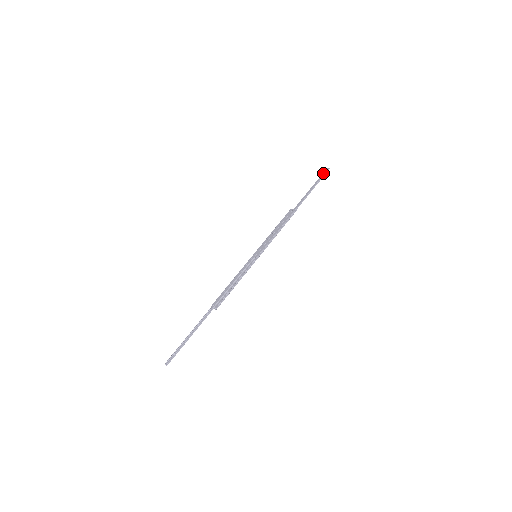
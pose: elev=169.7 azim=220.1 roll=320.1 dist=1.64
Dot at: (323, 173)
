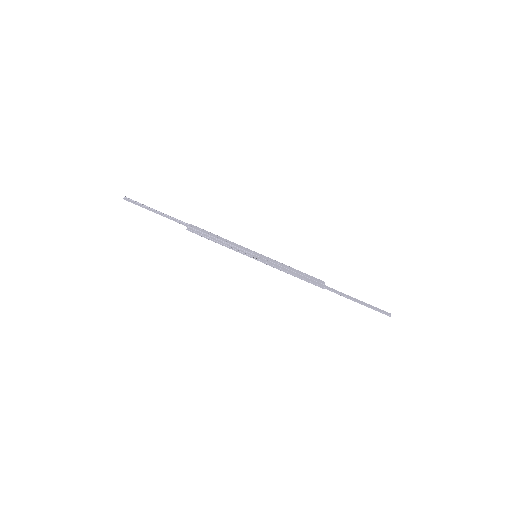
Dot at: (382, 310)
